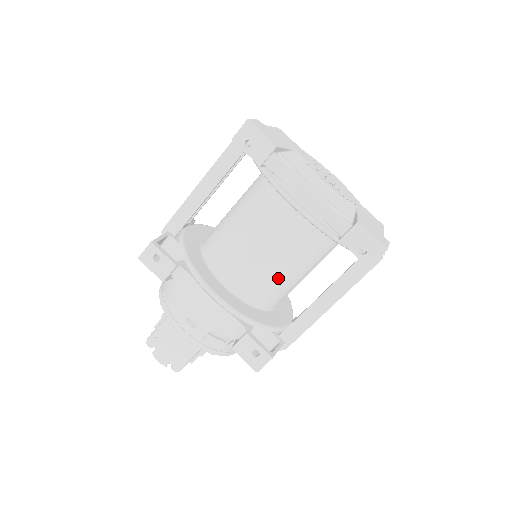
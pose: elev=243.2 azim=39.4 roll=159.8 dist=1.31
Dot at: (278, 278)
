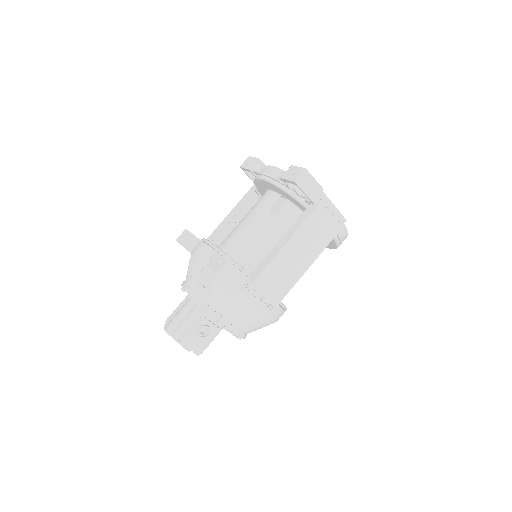
Dot at: (256, 239)
